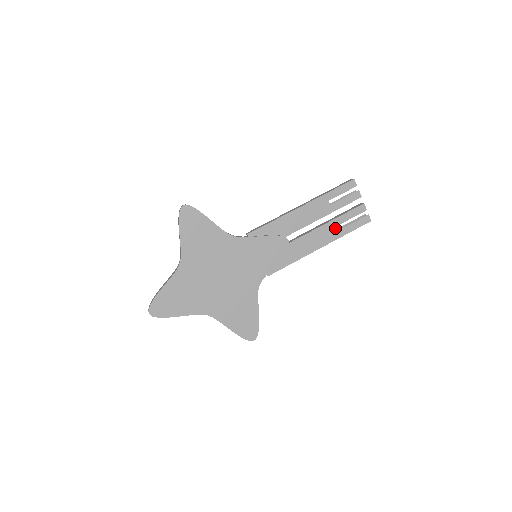
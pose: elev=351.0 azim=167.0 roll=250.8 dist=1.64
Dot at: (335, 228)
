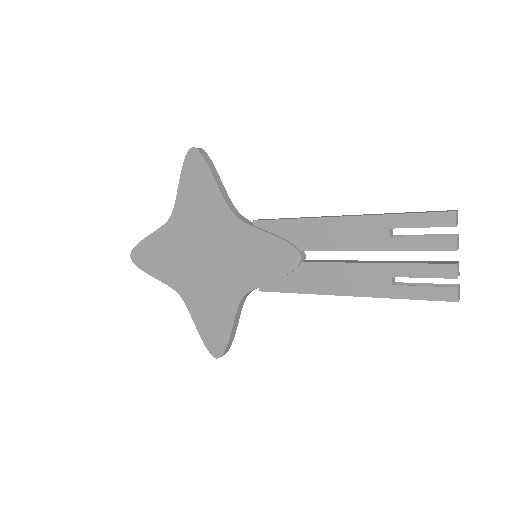
Dot at: (383, 278)
